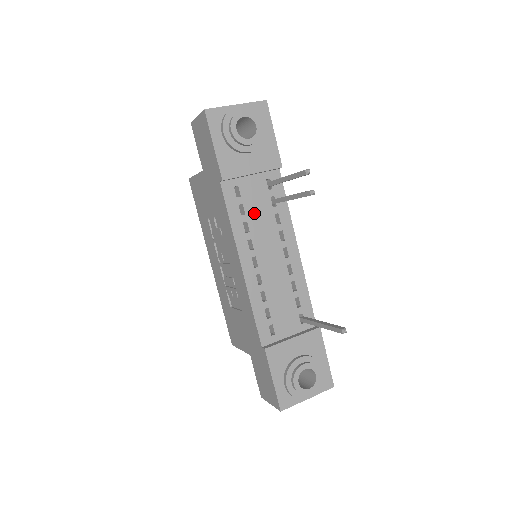
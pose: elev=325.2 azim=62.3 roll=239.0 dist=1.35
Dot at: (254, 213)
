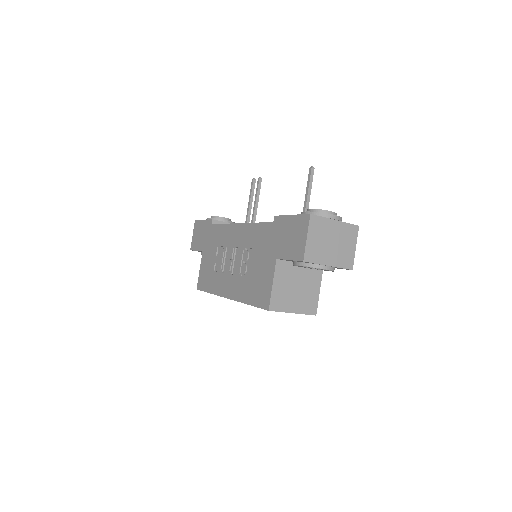
Dot at: occluded
